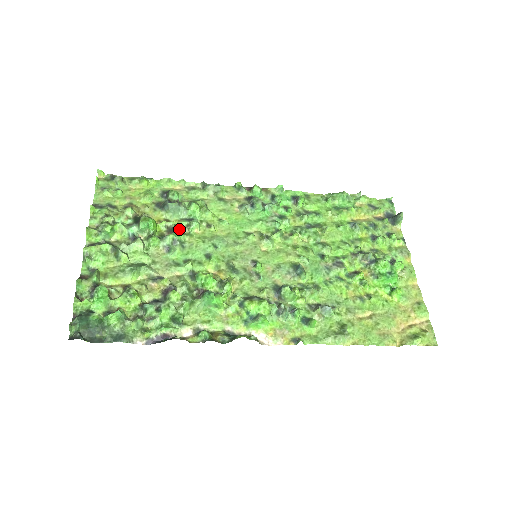
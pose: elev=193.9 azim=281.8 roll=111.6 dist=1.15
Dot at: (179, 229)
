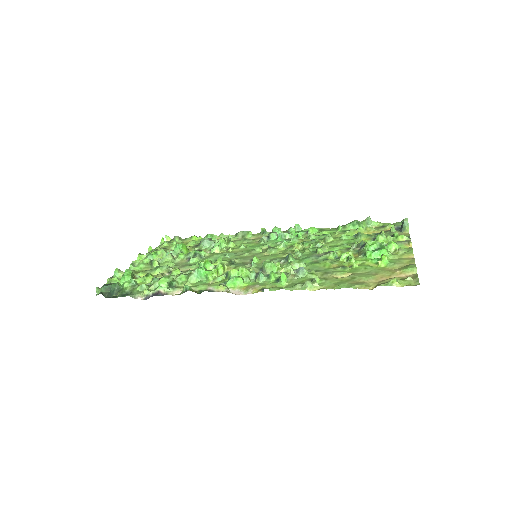
Dot at: occluded
